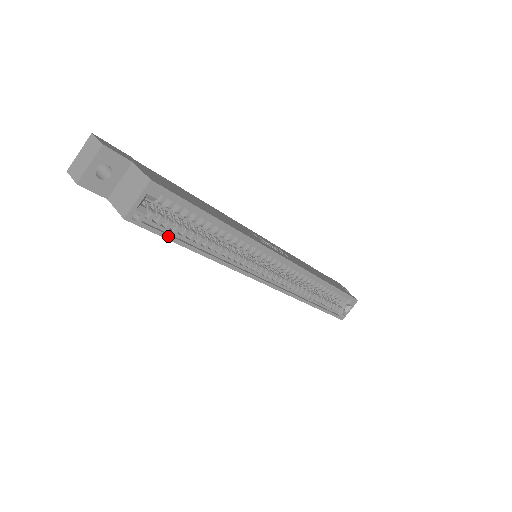
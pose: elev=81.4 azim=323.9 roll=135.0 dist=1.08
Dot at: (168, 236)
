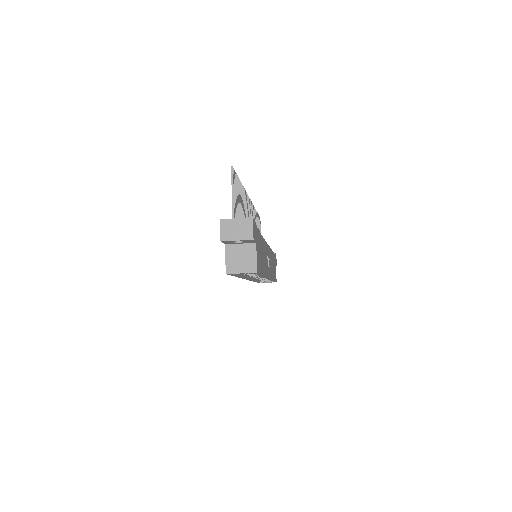
Dot at: (234, 275)
